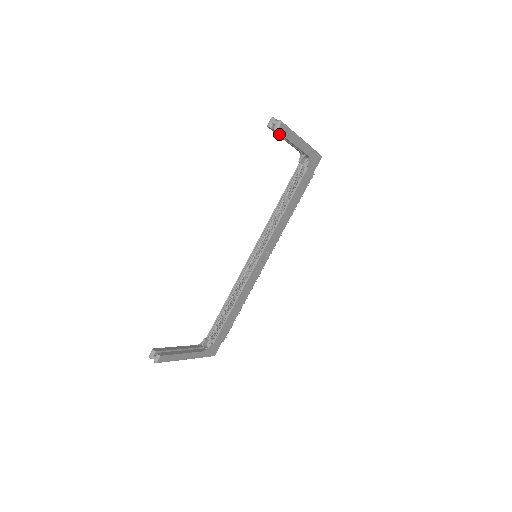
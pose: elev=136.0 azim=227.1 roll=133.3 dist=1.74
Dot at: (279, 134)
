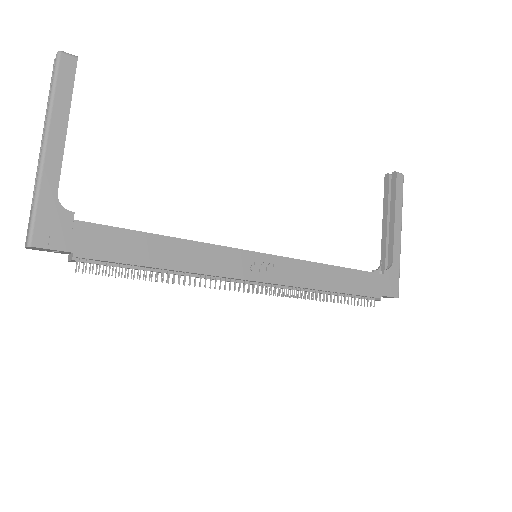
Dot at: (388, 195)
